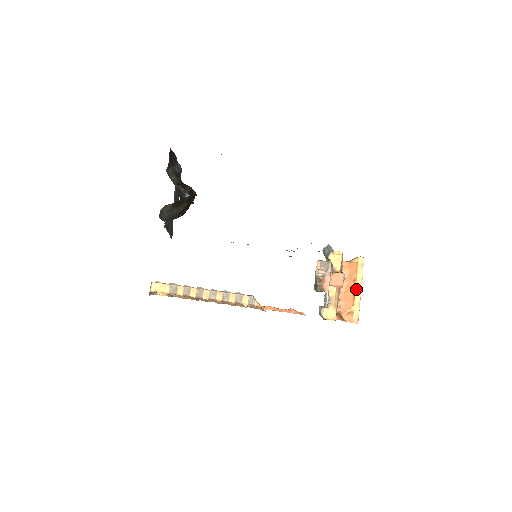
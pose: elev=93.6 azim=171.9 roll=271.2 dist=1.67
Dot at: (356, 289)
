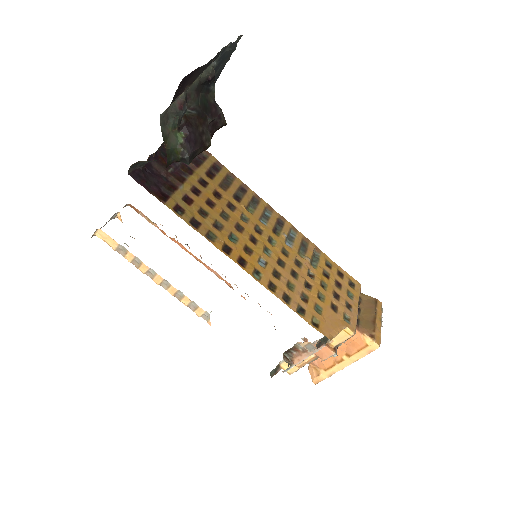
Dot at: (341, 363)
